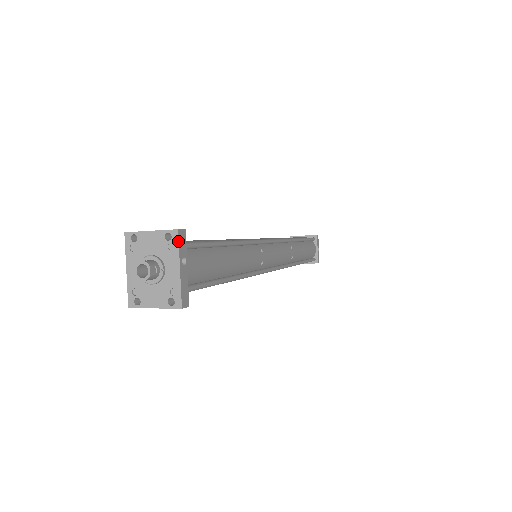
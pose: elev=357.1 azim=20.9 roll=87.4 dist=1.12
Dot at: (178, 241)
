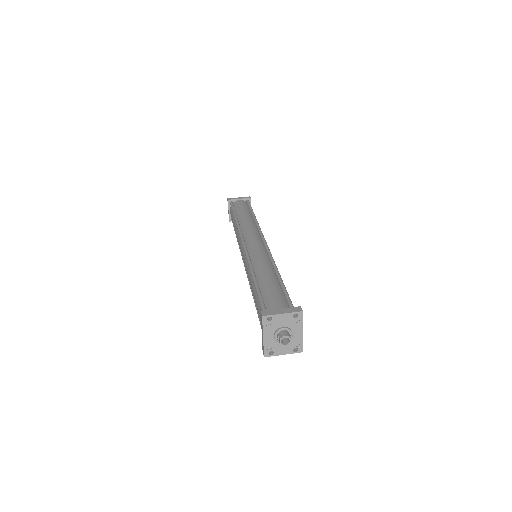
Dot at: occluded
